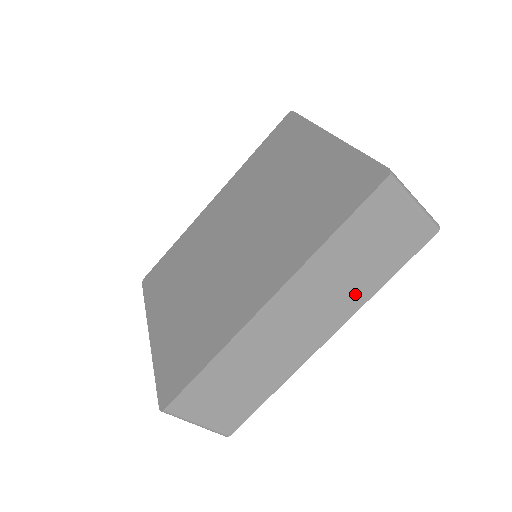
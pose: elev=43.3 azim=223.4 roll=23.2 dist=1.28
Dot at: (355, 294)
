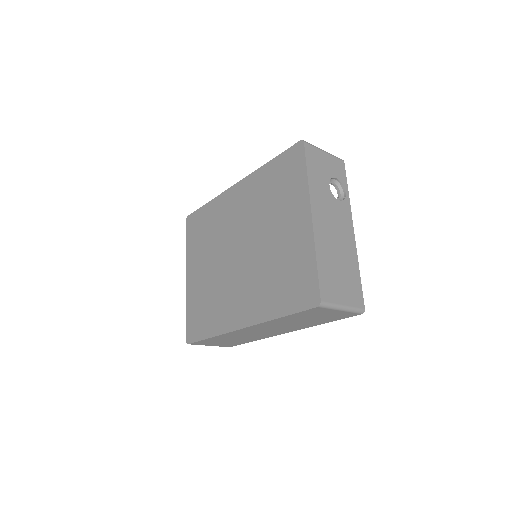
Dot at: (302, 326)
